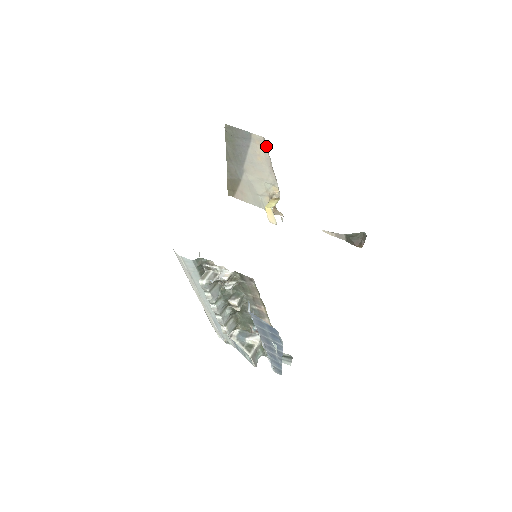
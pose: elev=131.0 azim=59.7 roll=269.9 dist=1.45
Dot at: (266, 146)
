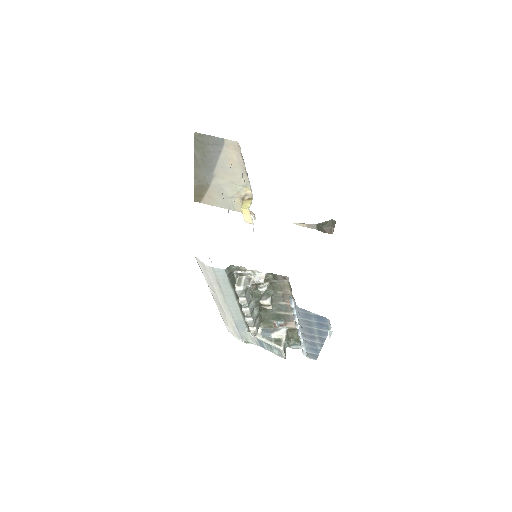
Dot at: (240, 150)
